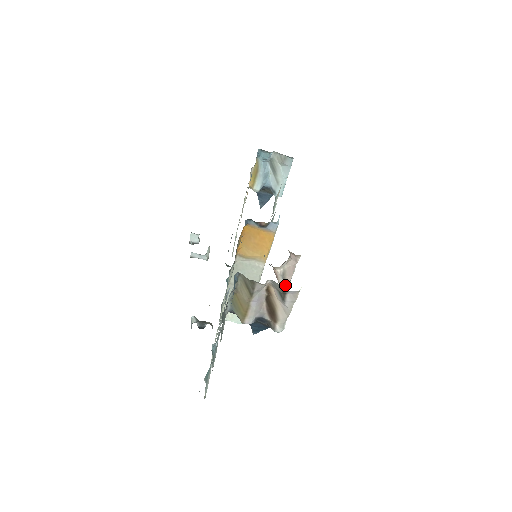
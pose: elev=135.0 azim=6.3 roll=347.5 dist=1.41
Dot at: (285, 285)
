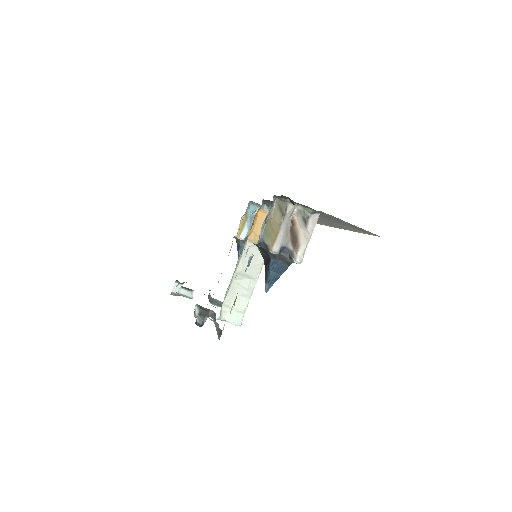
Dot at: occluded
